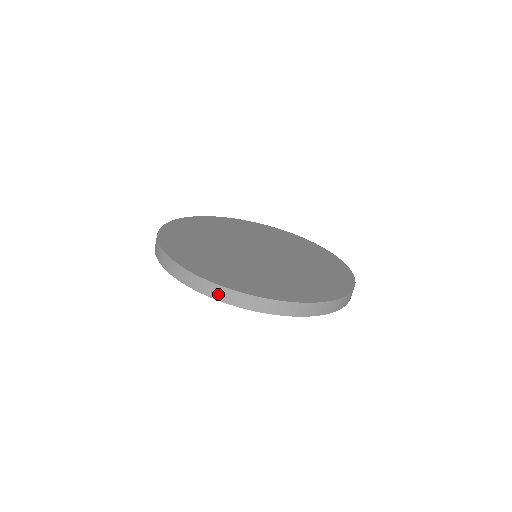
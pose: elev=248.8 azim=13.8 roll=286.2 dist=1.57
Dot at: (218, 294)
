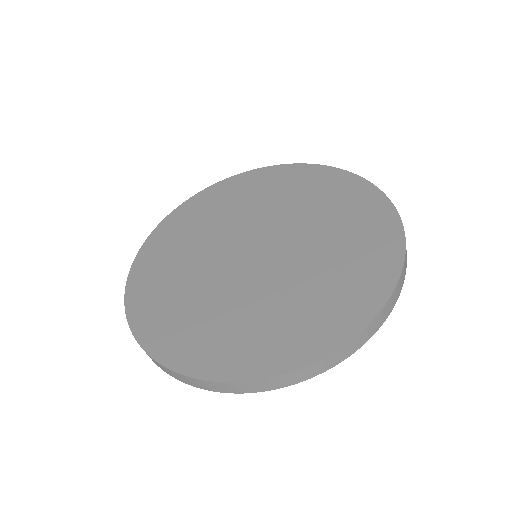
Dot at: (202, 386)
